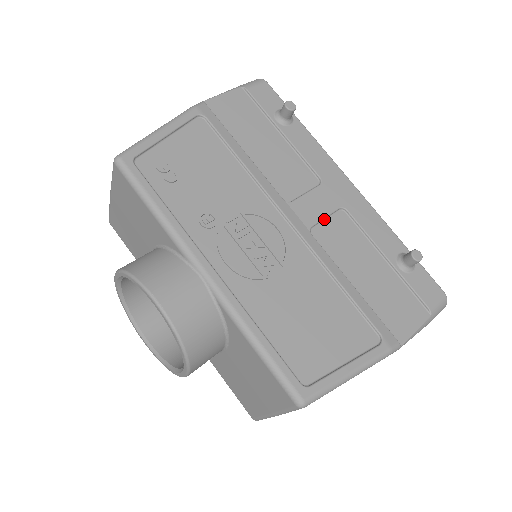
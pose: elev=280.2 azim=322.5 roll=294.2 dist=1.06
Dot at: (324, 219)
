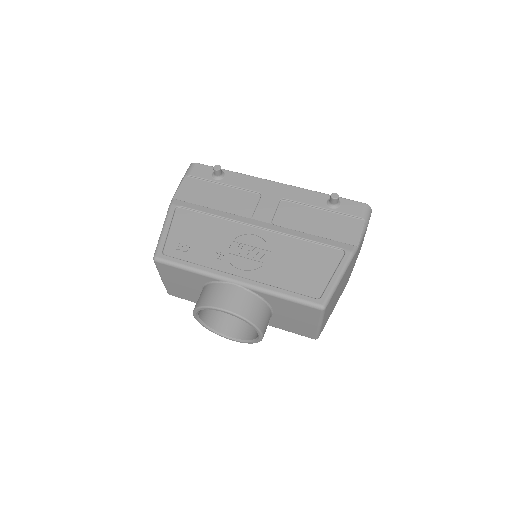
Dot at: (275, 212)
